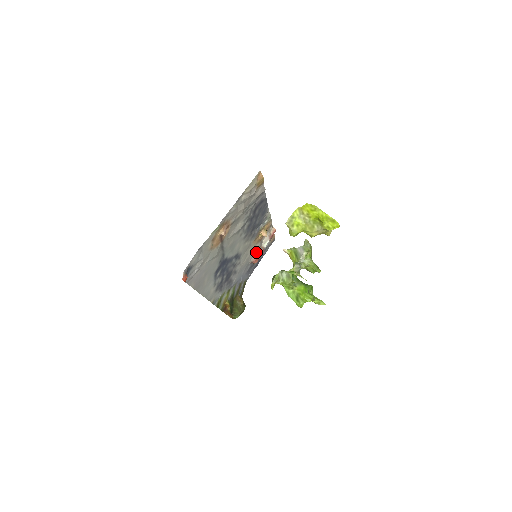
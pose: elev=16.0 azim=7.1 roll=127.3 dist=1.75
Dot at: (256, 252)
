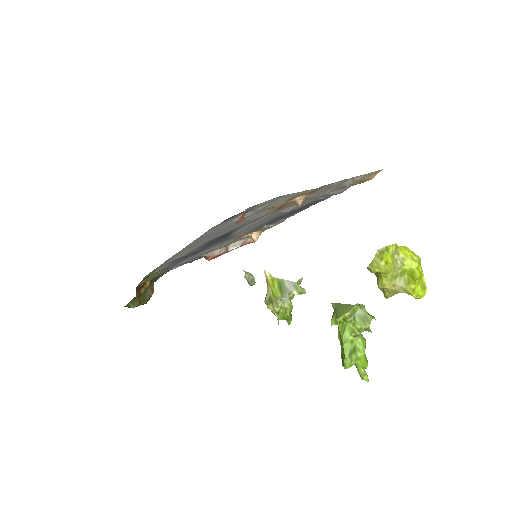
Dot at: (220, 248)
